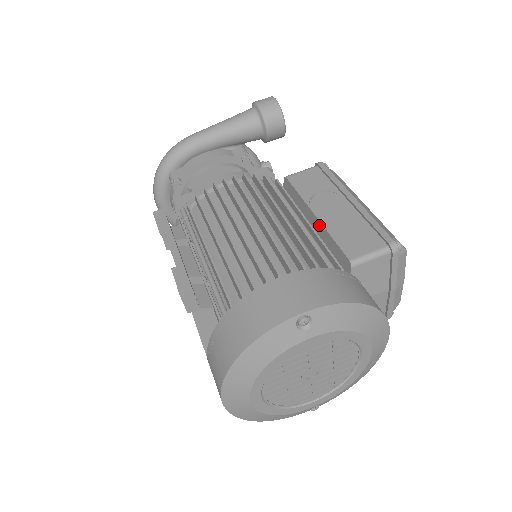
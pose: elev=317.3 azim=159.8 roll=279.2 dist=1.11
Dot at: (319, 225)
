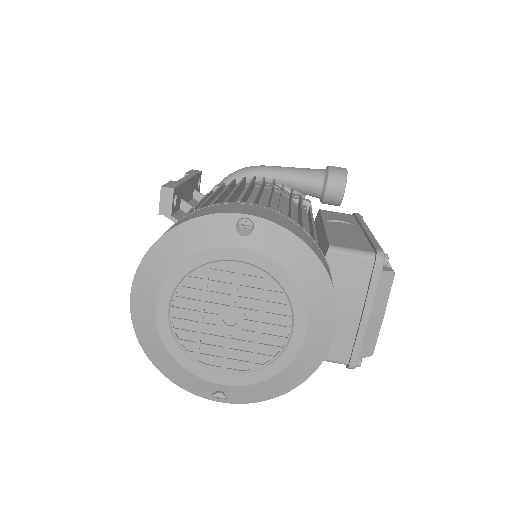
Dot at: (323, 231)
